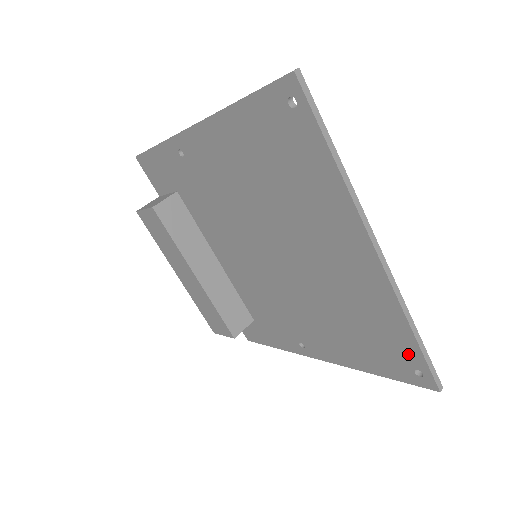
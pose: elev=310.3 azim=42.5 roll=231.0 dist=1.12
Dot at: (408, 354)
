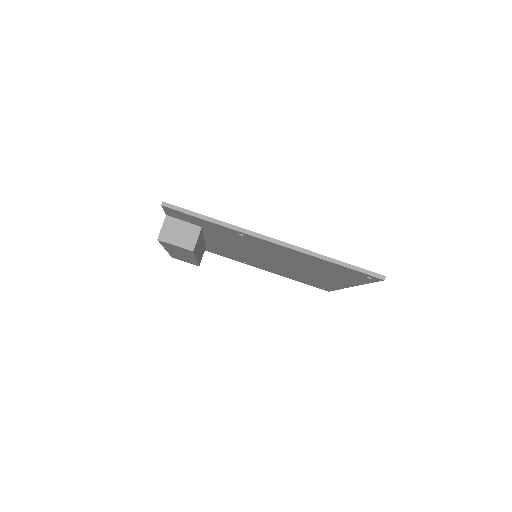
Dot at: (326, 288)
